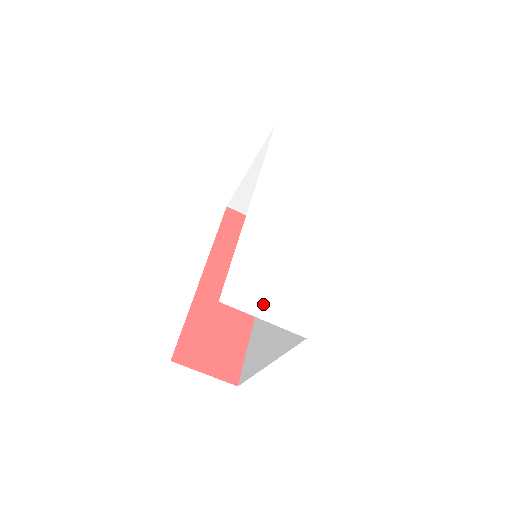
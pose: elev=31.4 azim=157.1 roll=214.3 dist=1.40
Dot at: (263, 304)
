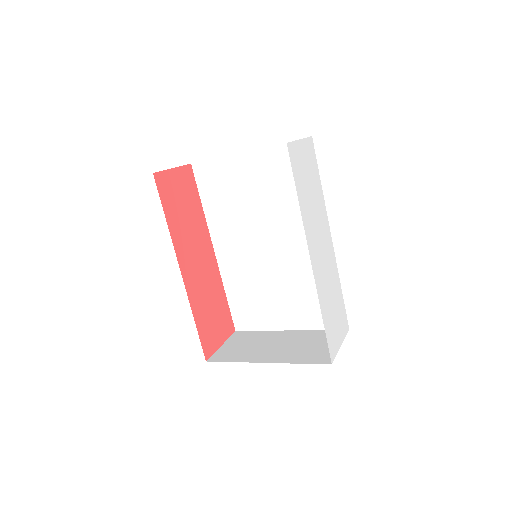
Dot at: (338, 336)
